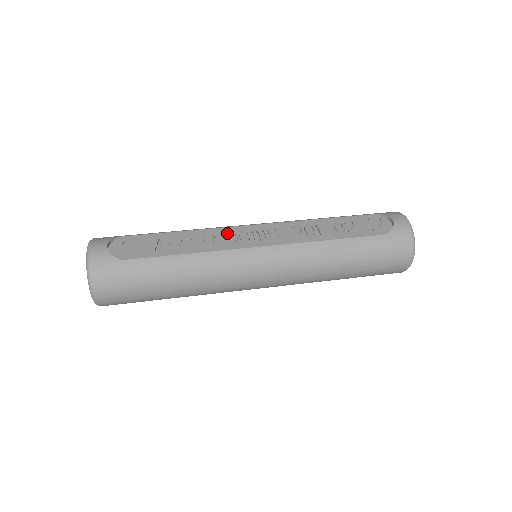
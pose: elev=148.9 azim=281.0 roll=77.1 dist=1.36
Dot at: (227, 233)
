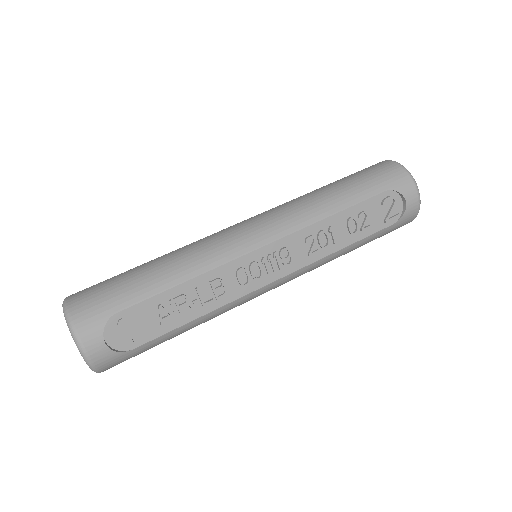
Dot at: (237, 275)
